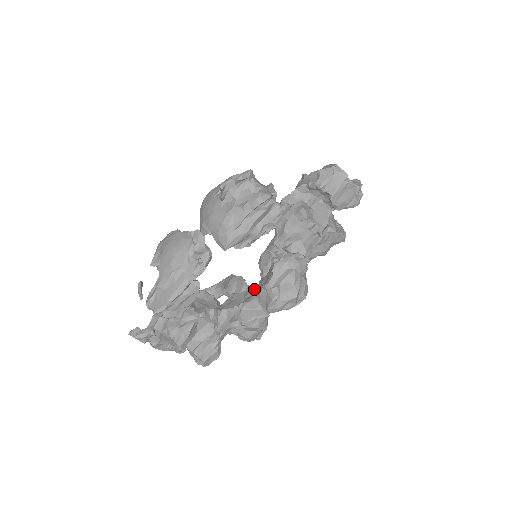
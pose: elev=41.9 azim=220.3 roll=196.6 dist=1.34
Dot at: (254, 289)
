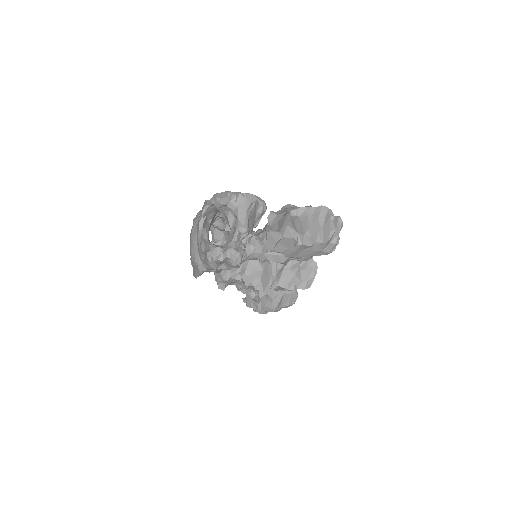
Dot at: occluded
